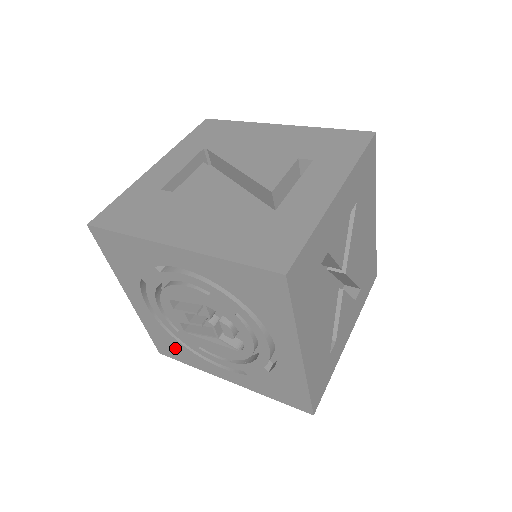
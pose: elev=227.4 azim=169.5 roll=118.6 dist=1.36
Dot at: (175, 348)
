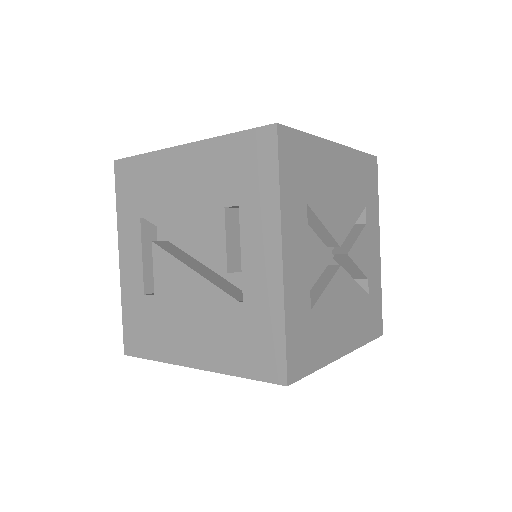
Dot at: occluded
